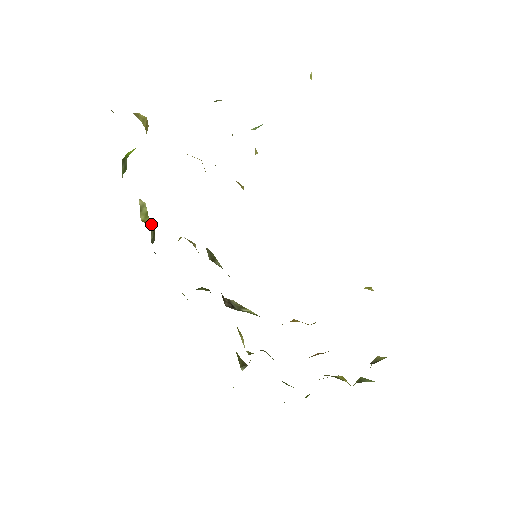
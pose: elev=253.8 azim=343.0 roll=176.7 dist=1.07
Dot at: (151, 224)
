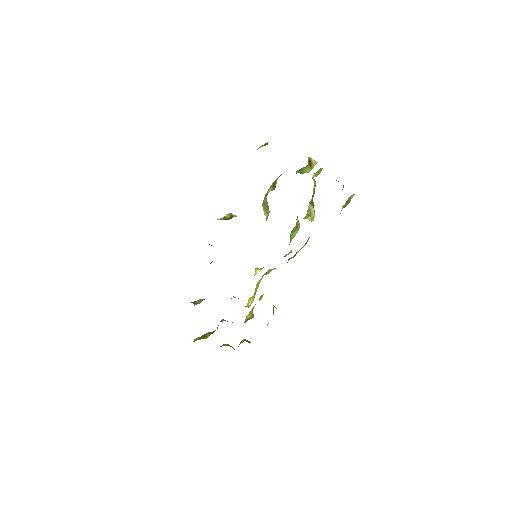
Dot at: occluded
